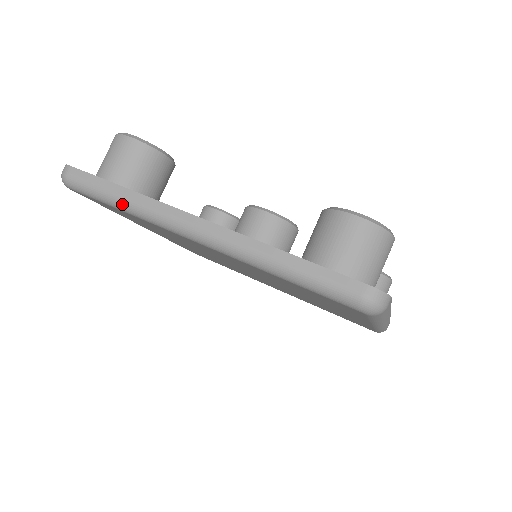
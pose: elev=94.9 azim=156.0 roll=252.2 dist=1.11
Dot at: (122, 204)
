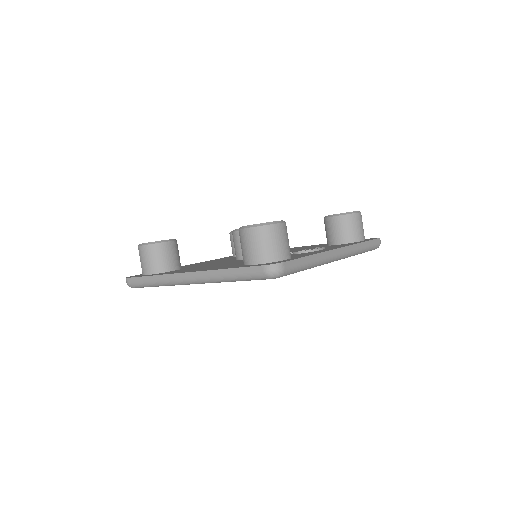
Dot at: (155, 284)
